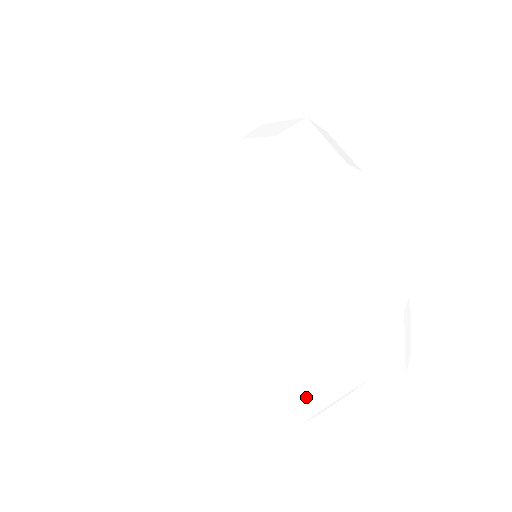
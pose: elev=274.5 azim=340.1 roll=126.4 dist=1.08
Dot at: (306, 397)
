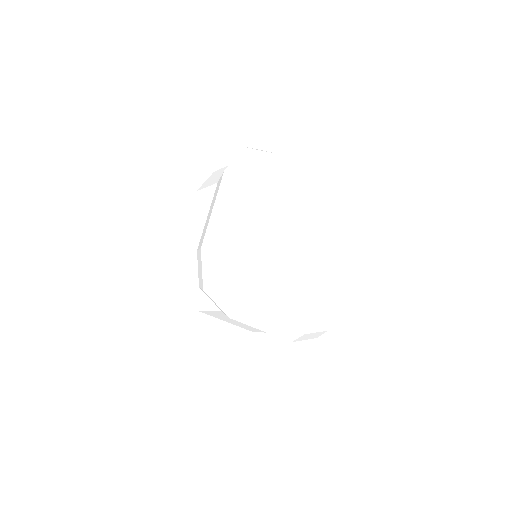
Dot at: occluded
